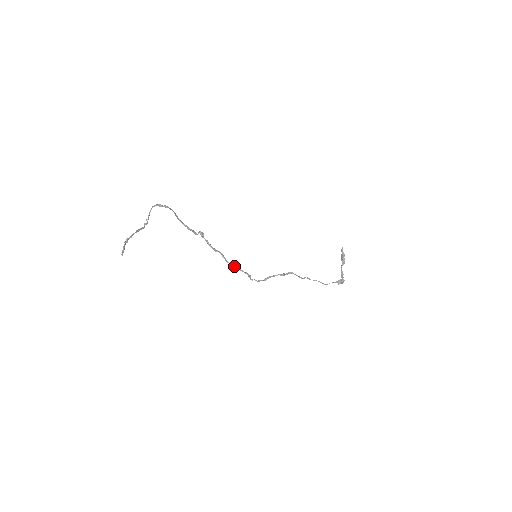
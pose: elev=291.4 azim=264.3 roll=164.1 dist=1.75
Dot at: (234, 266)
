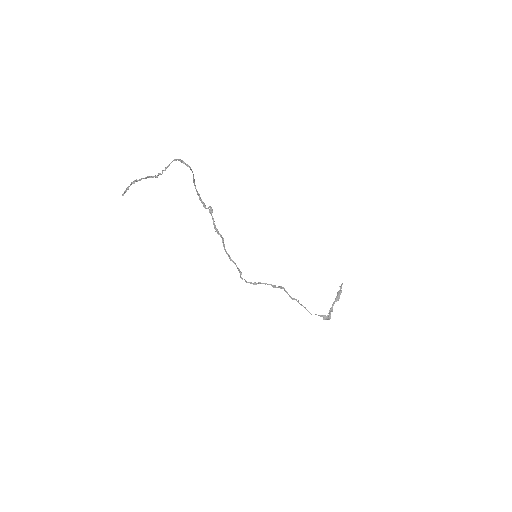
Dot at: (230, 257)
